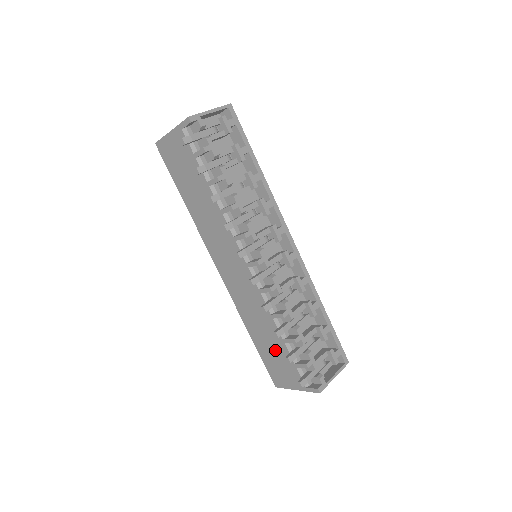
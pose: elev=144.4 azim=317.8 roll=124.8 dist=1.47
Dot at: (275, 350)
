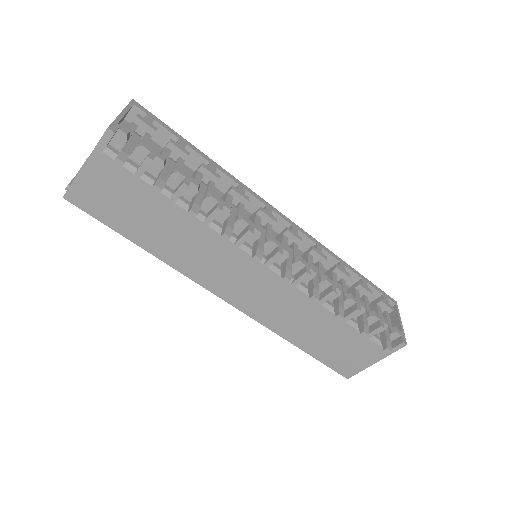
Dot at: (335, 339)
